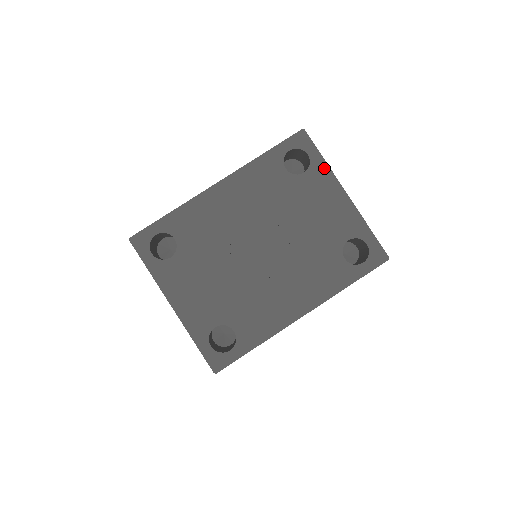
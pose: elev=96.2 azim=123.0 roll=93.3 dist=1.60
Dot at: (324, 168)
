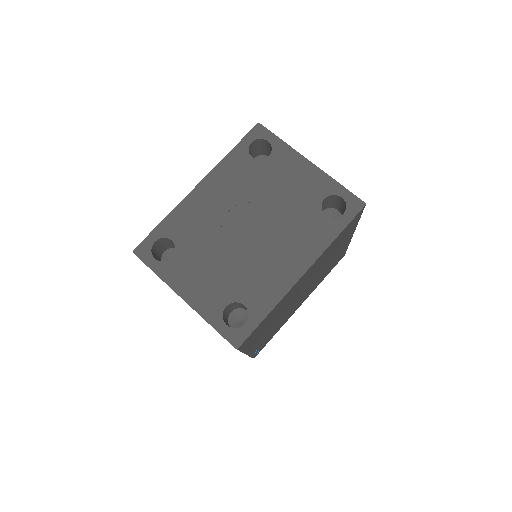
Dot at: (285, 148)
